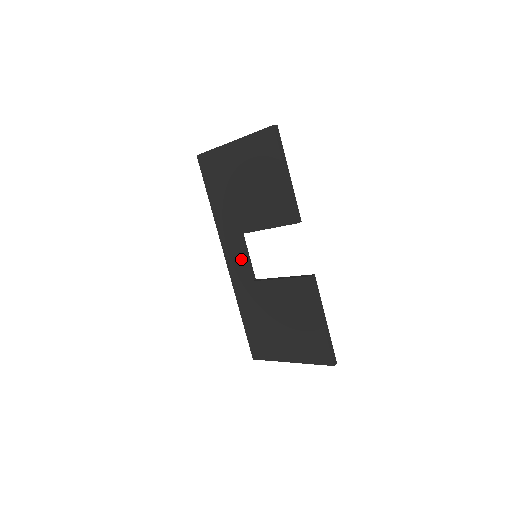
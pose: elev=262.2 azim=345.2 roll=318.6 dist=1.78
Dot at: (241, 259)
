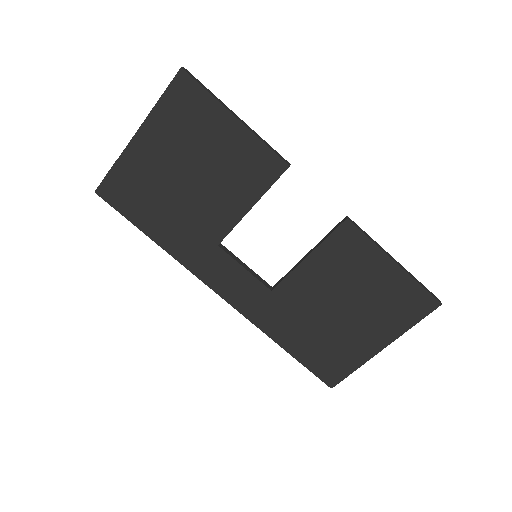
Dot at: (239, 275)
